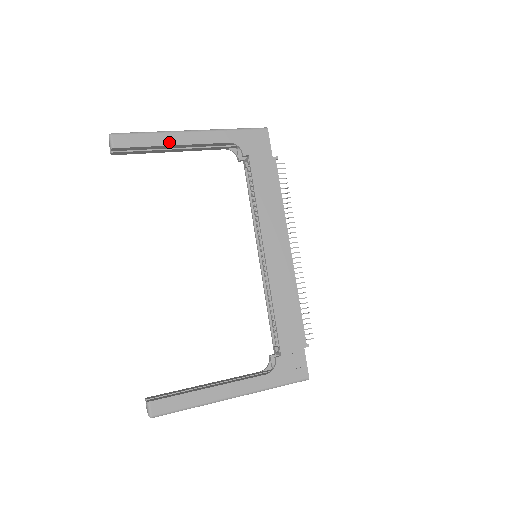
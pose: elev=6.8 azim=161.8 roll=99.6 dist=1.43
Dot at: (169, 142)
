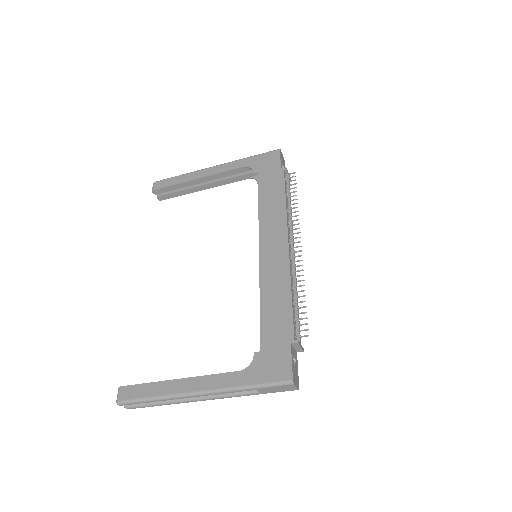
Dot at: (193, 178)
